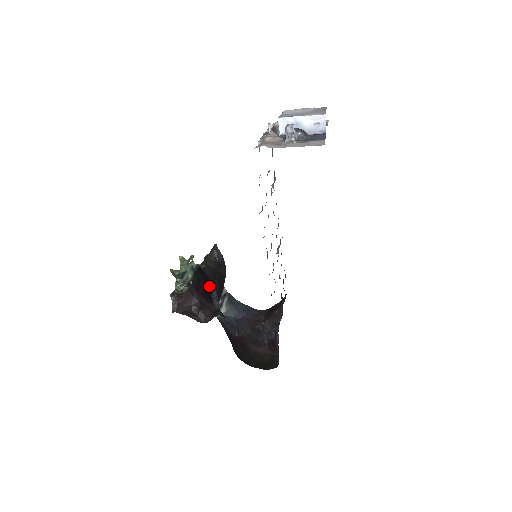
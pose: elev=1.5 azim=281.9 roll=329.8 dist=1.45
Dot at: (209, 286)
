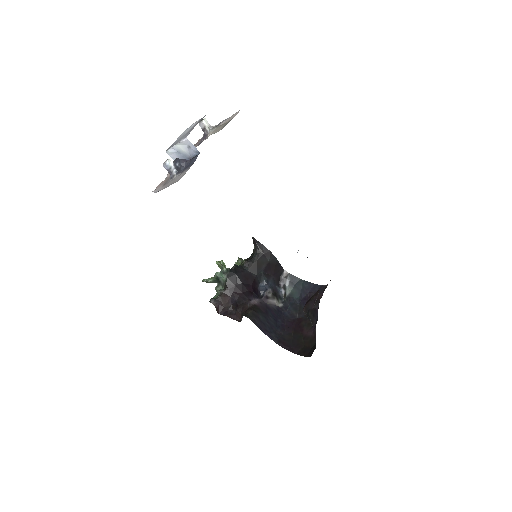
Dot at: (251, 281)
